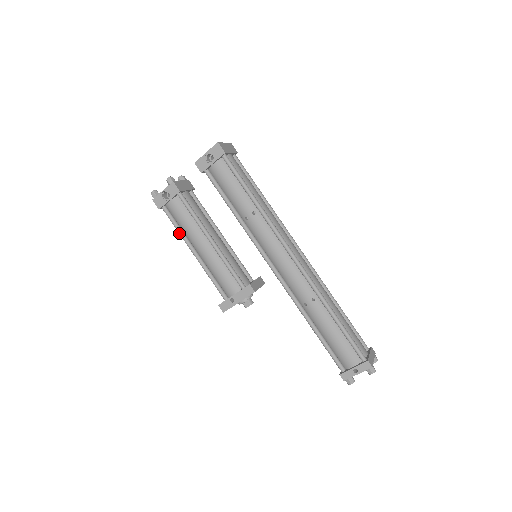
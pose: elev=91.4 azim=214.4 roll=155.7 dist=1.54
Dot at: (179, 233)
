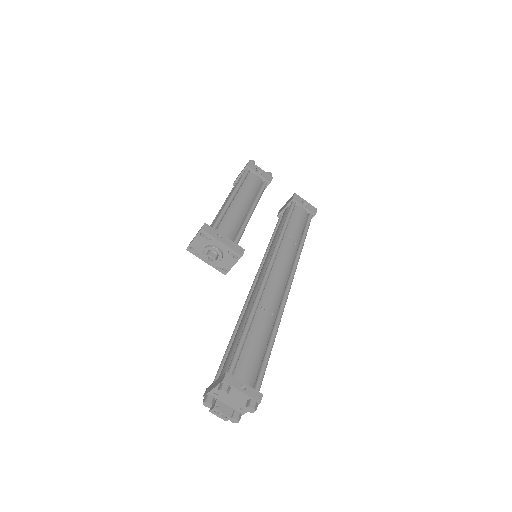
Dot at: (239, 183)
